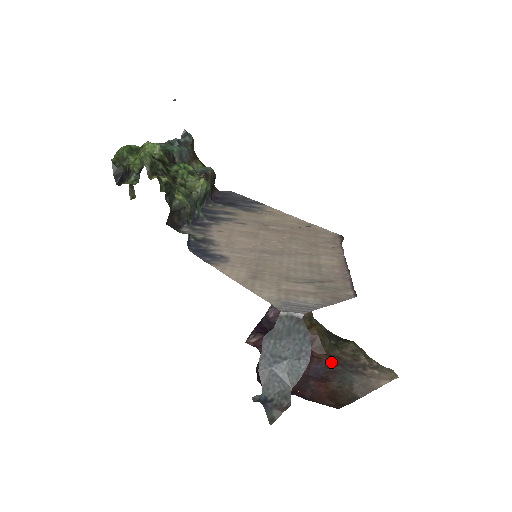
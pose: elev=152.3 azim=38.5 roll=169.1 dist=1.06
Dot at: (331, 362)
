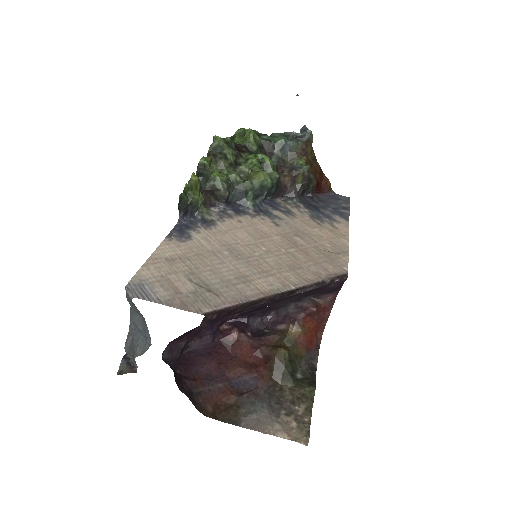
Dot at: (267, 387)
